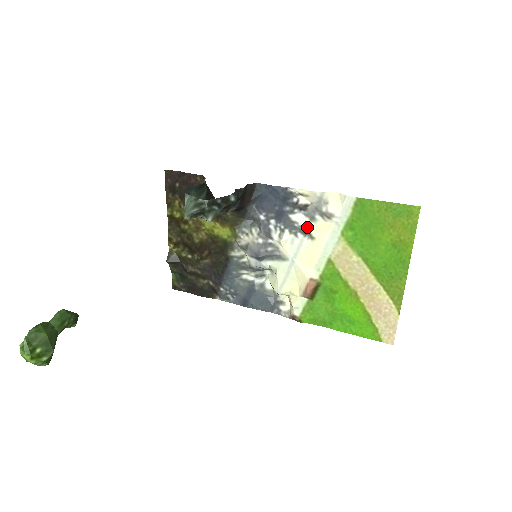
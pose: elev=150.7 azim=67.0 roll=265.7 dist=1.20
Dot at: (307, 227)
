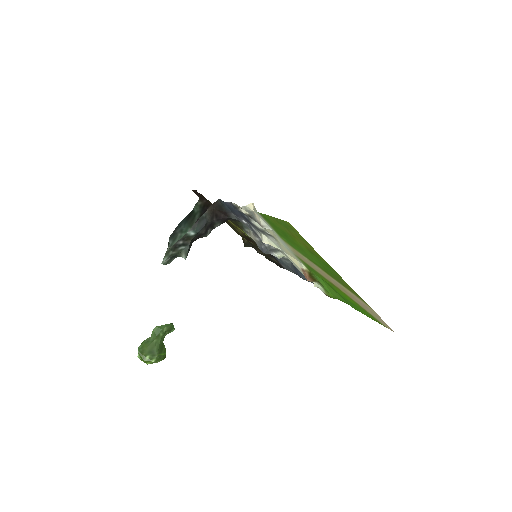
Dot at: (265, 230)
